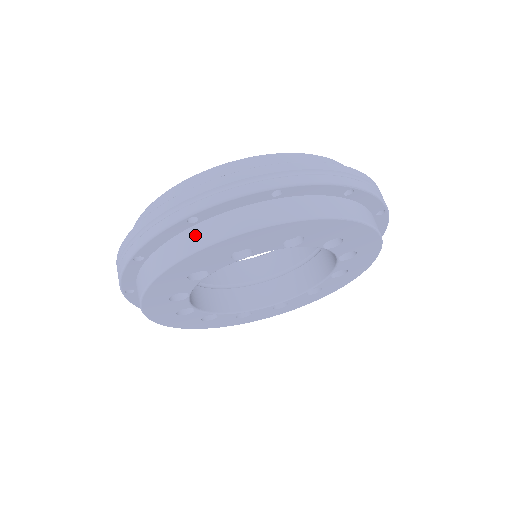
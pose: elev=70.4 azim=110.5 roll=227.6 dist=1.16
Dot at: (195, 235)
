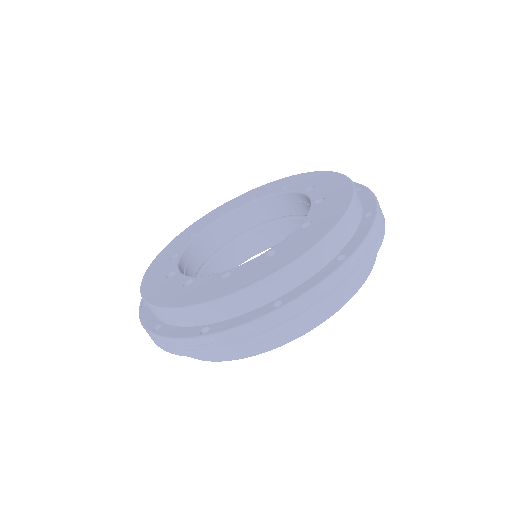
Dot at: occluded
